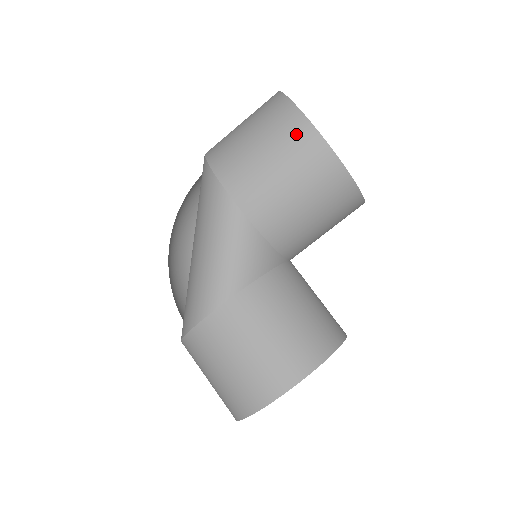
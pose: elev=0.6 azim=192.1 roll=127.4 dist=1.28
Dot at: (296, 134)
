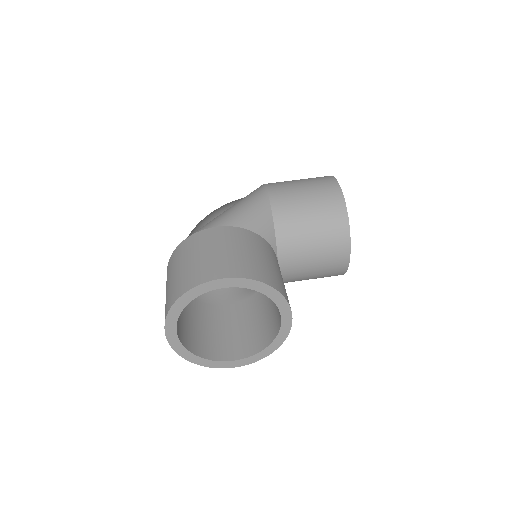
Dot at: (325, 180)
